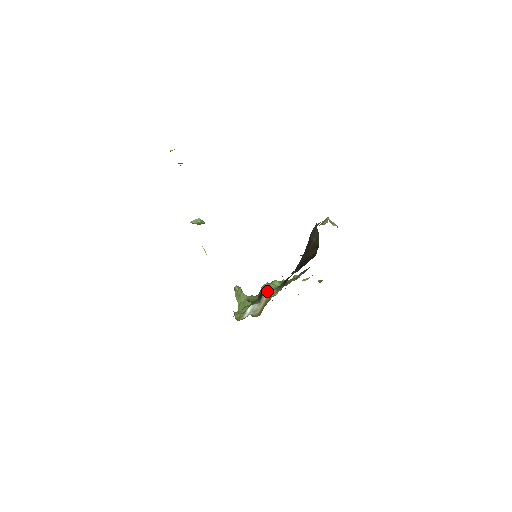
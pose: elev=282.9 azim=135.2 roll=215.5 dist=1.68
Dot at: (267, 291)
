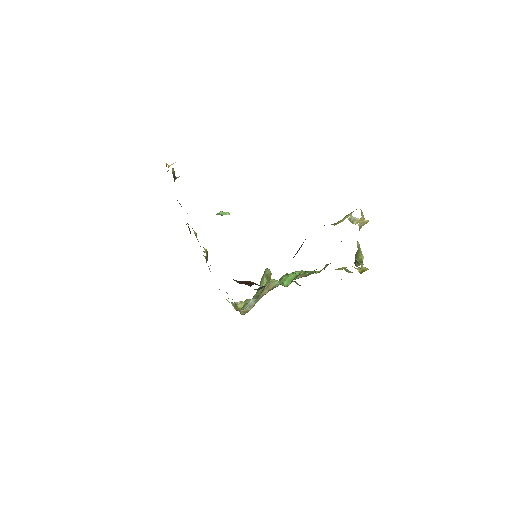
Dot at: (265, 289)
